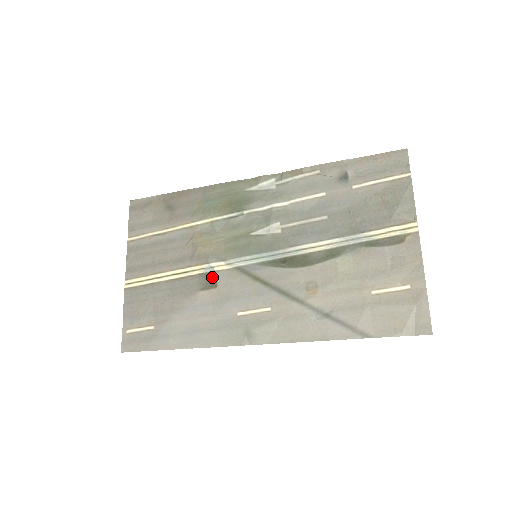
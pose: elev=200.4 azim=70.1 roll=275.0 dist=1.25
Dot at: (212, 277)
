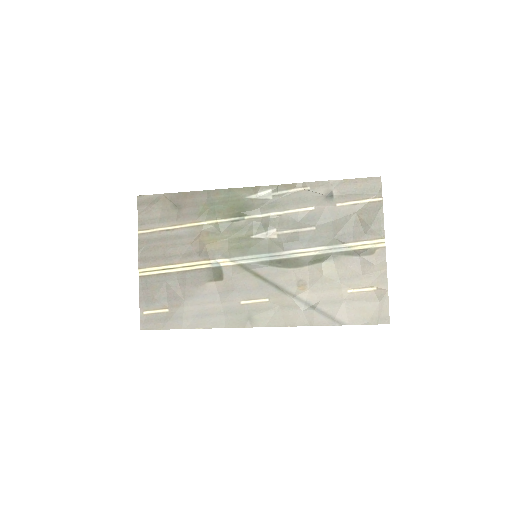
Dot at: (218, 271)
